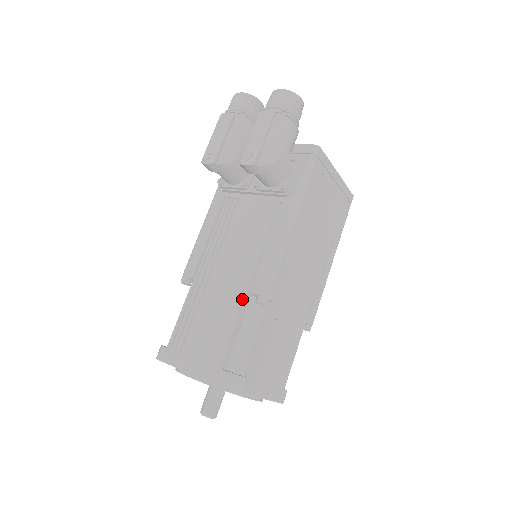
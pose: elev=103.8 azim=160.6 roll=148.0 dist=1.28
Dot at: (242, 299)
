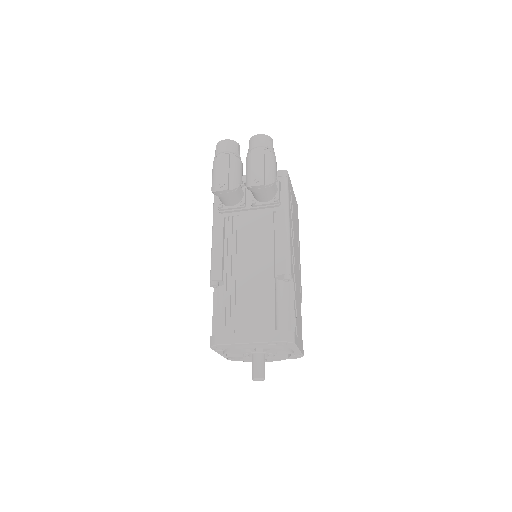
Dot at: (273, 280)
